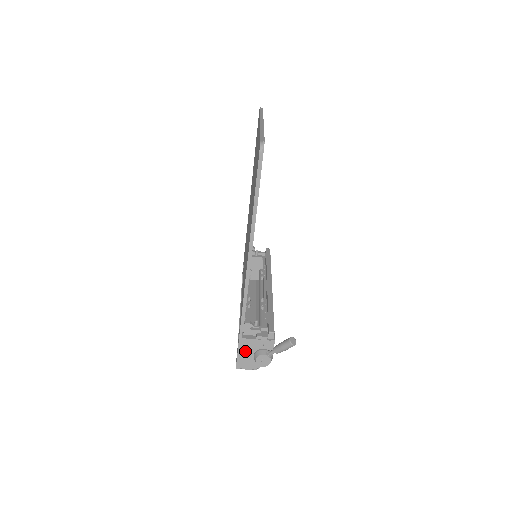
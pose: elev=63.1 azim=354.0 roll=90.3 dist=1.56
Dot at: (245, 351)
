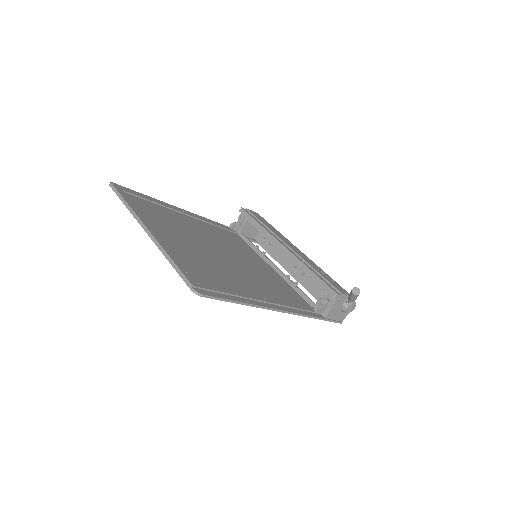
Dot at: (335, 316)
